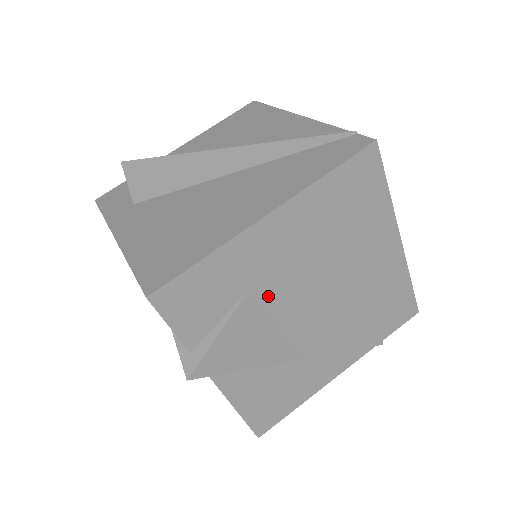
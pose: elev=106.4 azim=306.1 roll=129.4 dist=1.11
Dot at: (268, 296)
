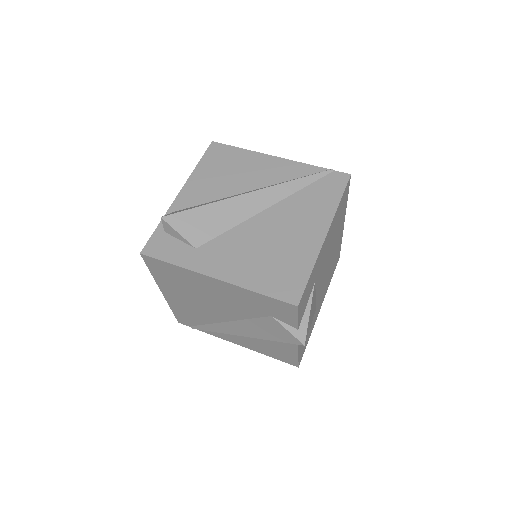
Dot at: (317, 280)
